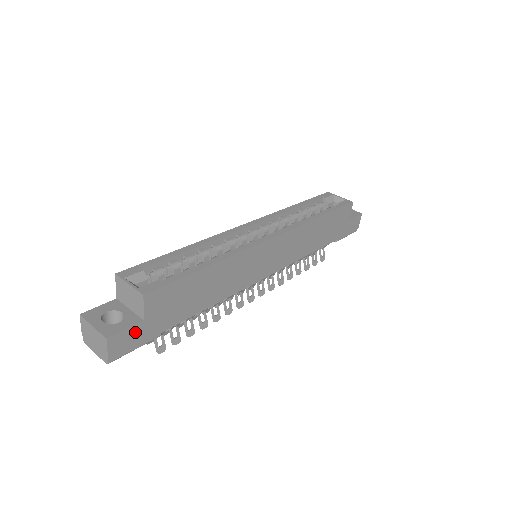
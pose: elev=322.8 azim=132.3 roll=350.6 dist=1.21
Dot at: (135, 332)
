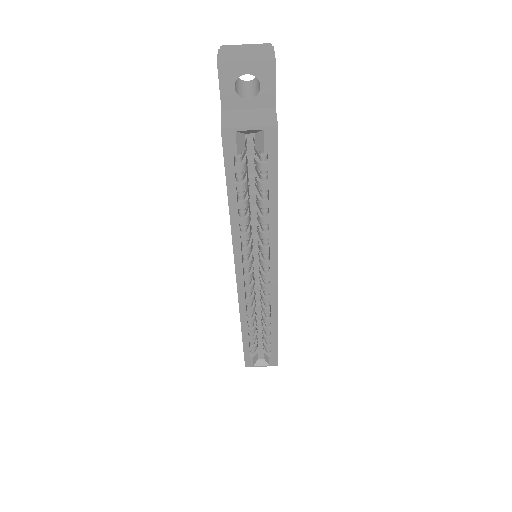
Dot at: occluded
